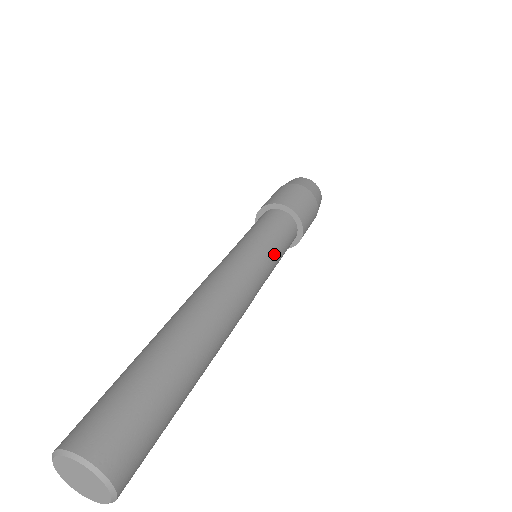
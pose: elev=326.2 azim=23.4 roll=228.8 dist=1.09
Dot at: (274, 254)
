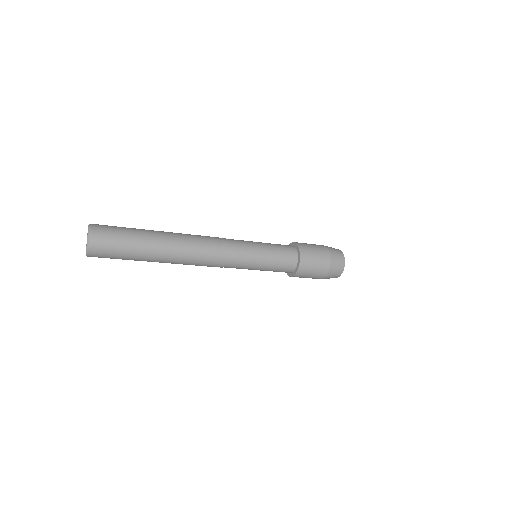
Dot at: (260, 250)
